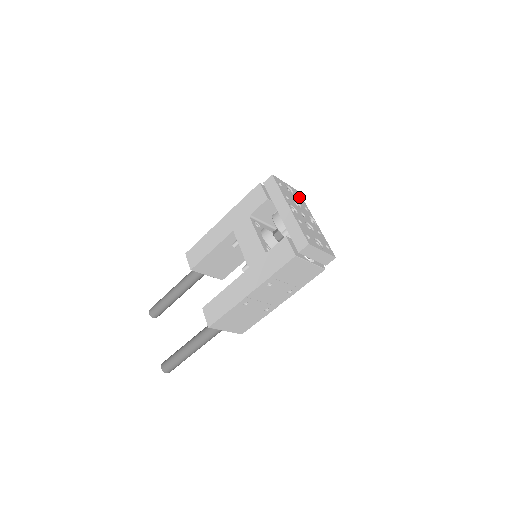
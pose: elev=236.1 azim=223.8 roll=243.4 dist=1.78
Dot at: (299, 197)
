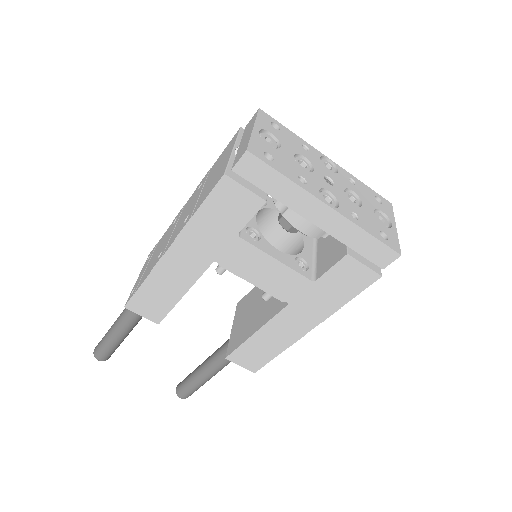
Dot at: (278, 130)
